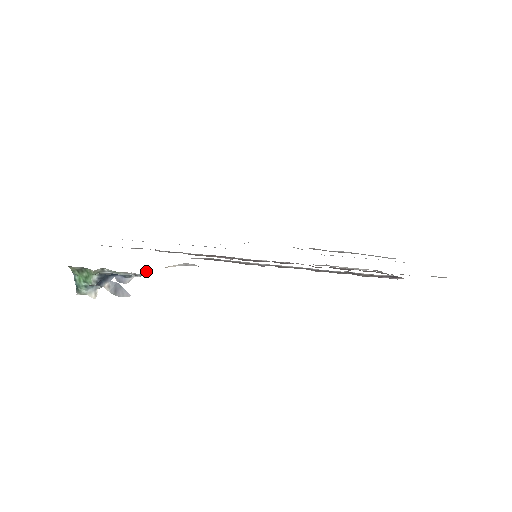
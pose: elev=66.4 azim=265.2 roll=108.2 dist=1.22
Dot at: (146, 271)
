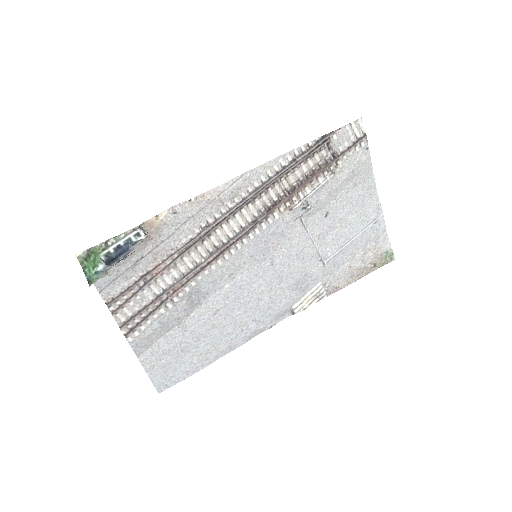
Dot at: (145, 234)
